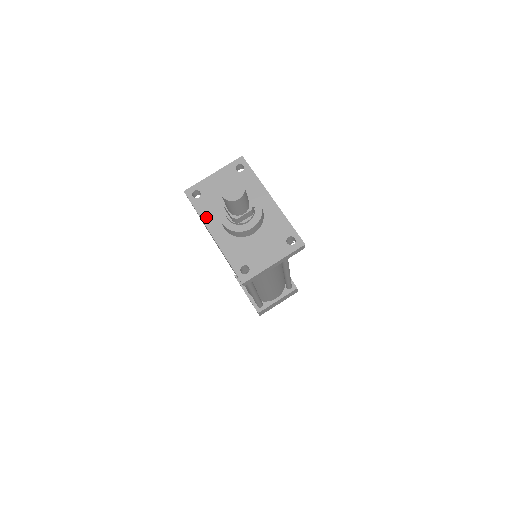
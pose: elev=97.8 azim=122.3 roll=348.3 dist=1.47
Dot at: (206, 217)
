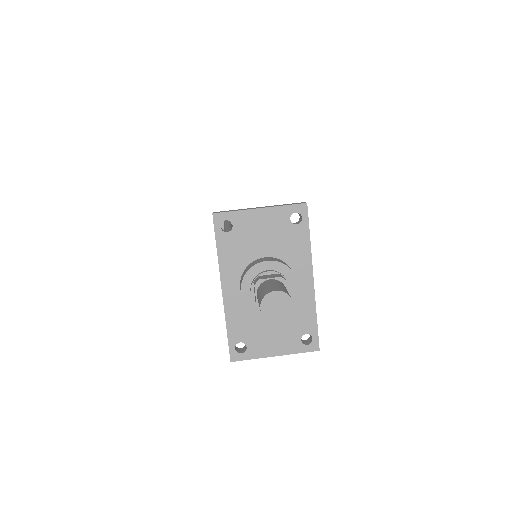
Dot at: (225, 263)
